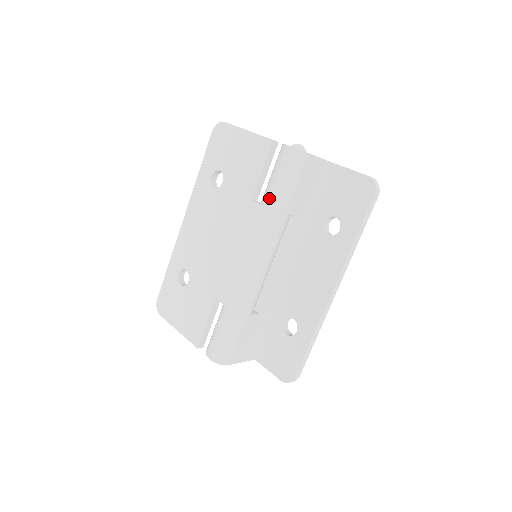
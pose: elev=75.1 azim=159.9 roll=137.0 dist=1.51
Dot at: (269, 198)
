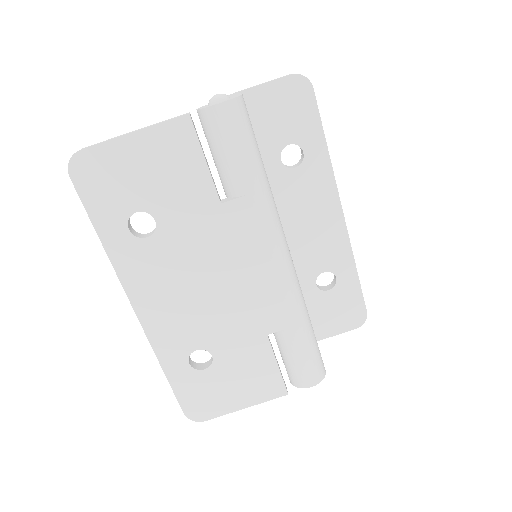
Dot at: (245, 181)
